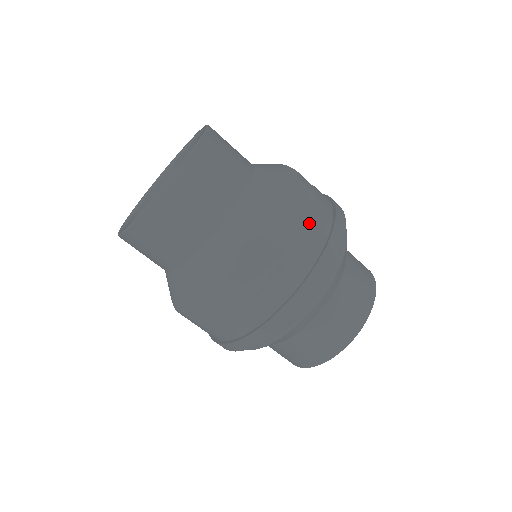
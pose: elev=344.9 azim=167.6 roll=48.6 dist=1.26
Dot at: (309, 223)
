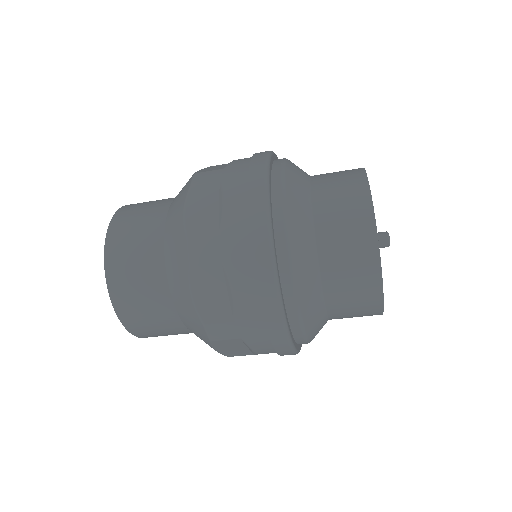
Dot at: (228, 164)
